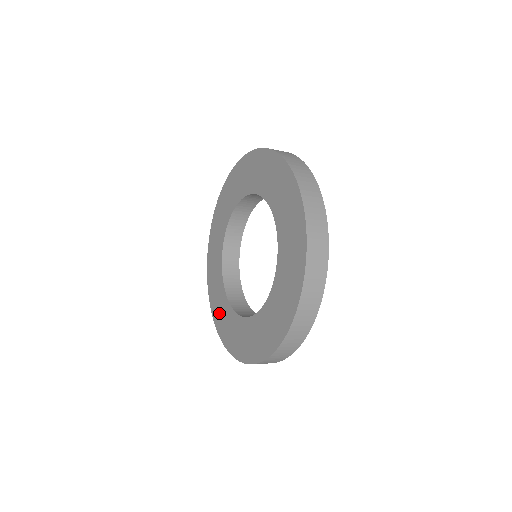
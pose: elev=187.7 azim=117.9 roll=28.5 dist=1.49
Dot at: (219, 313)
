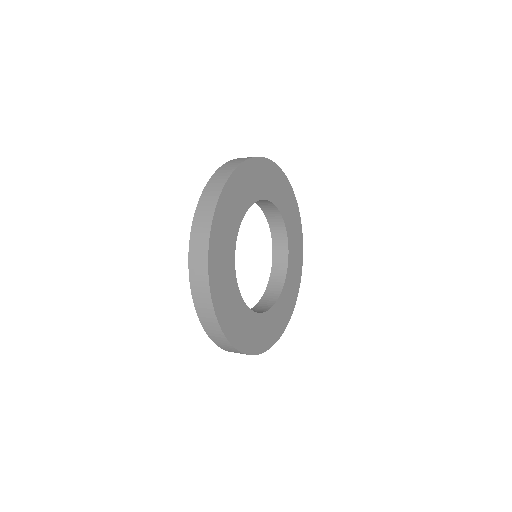
Dot at: occluded
